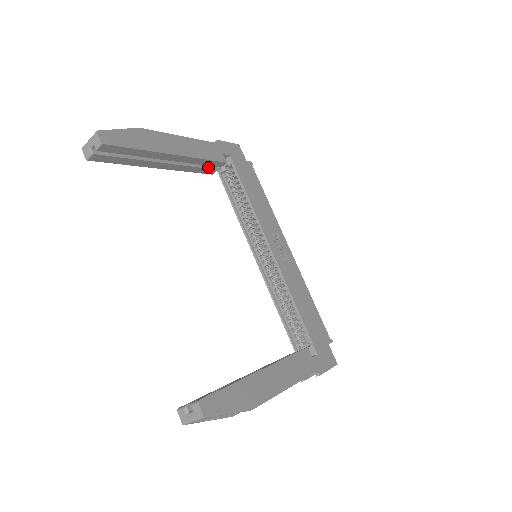
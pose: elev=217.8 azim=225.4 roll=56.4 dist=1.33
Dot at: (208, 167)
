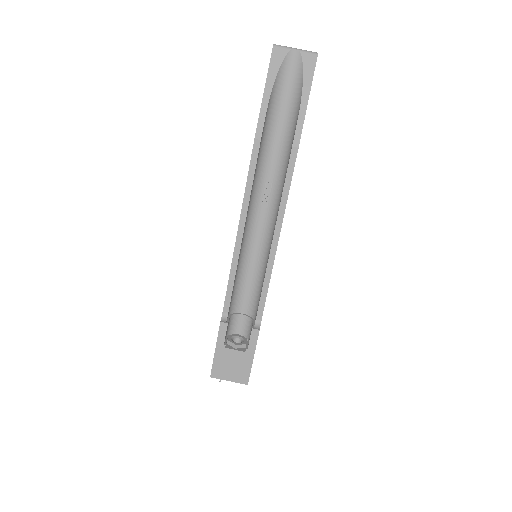
Dot at: occluded
